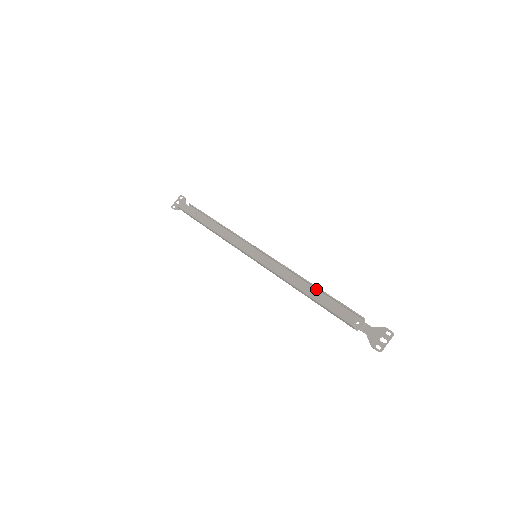
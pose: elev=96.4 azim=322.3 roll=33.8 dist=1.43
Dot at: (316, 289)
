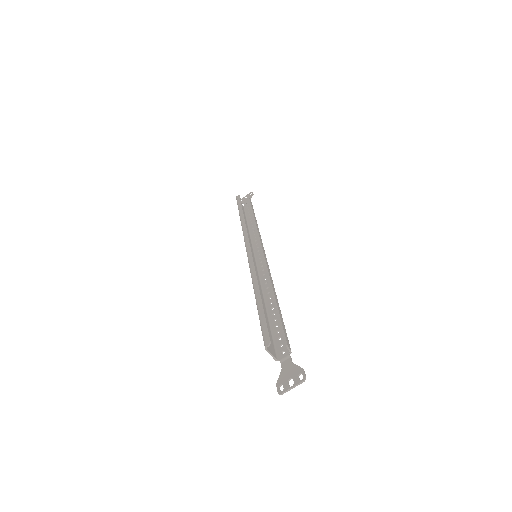
Dot at: occluded
